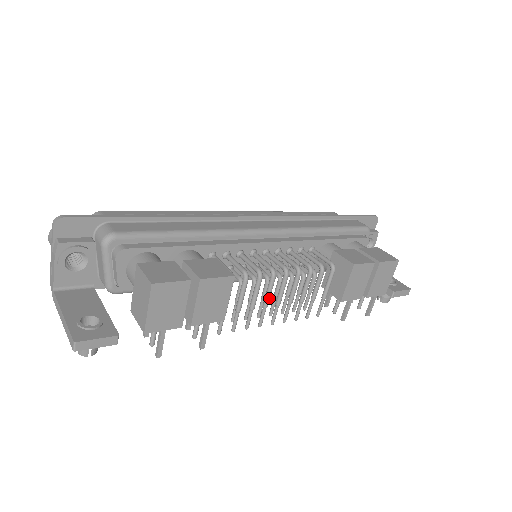
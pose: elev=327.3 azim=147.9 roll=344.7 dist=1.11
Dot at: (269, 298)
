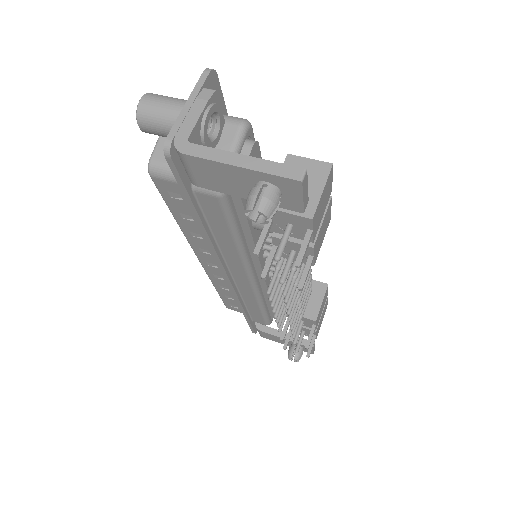
Dot at: occluded
